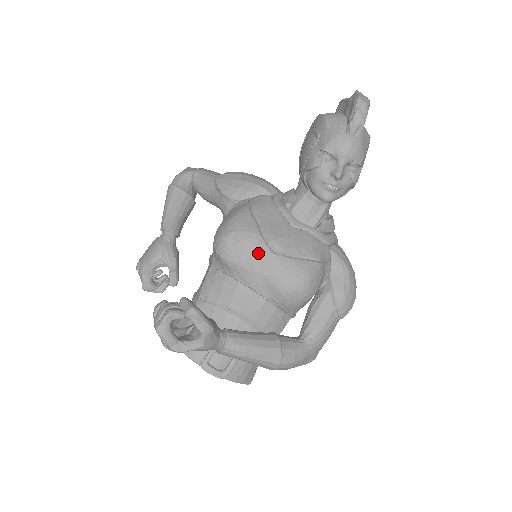
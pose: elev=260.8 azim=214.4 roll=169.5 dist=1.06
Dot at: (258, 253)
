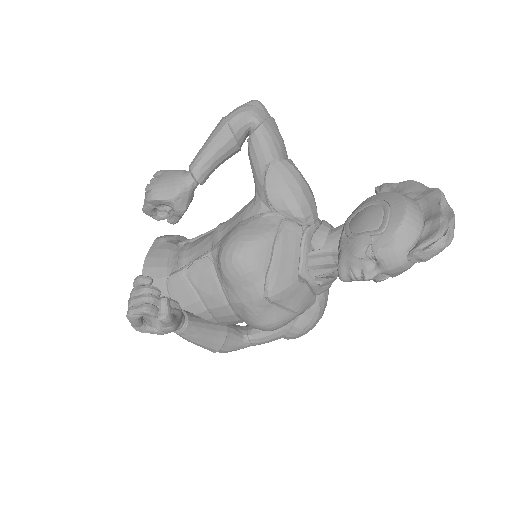
Dot at: (252, 289)
